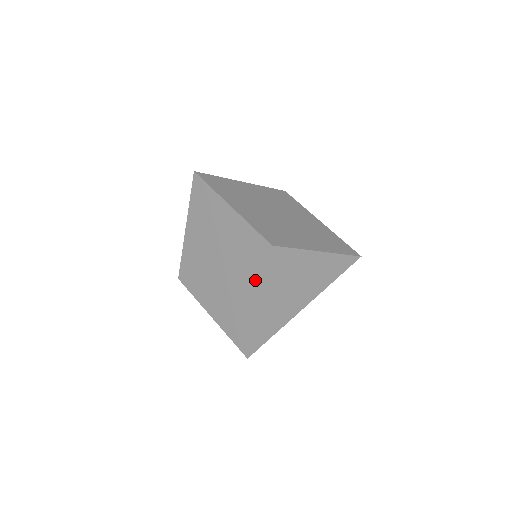
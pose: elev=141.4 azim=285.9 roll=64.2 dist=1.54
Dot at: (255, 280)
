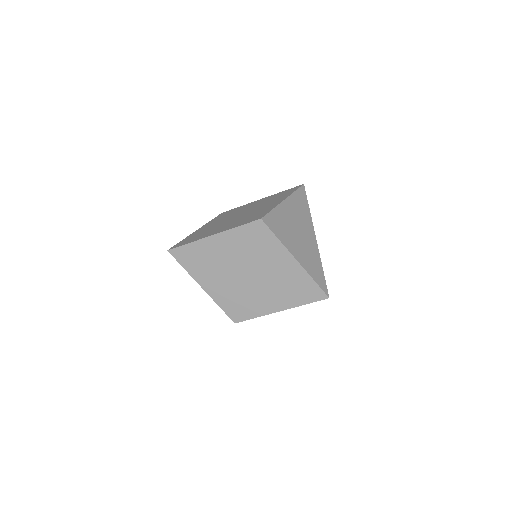
Dot at: (276, 250)
